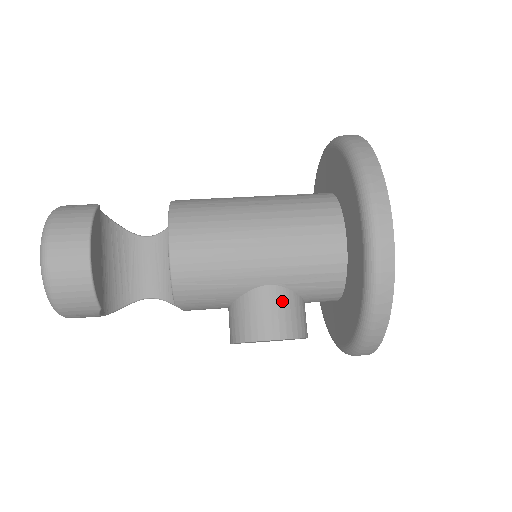
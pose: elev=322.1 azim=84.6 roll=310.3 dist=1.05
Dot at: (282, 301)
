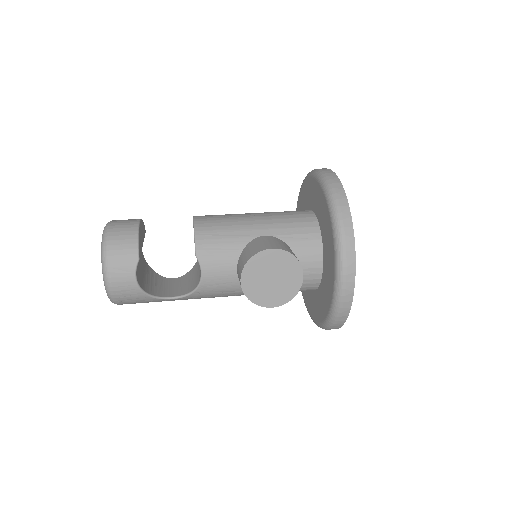
Dot at: (276, 240)
